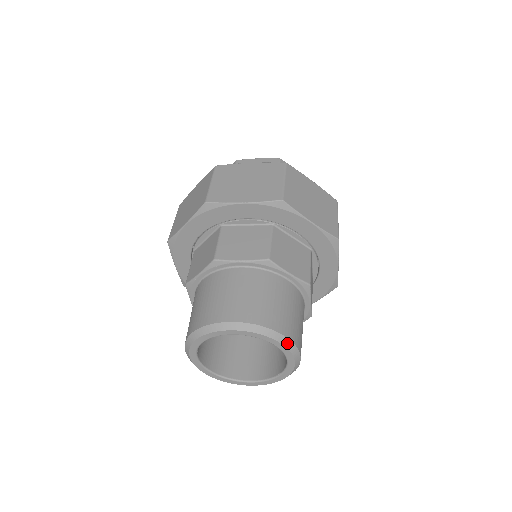
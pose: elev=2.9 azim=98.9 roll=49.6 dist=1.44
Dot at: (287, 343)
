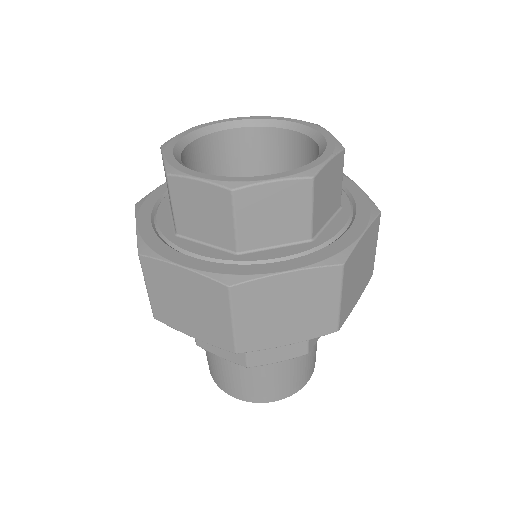
Dot at: (288, 396)
